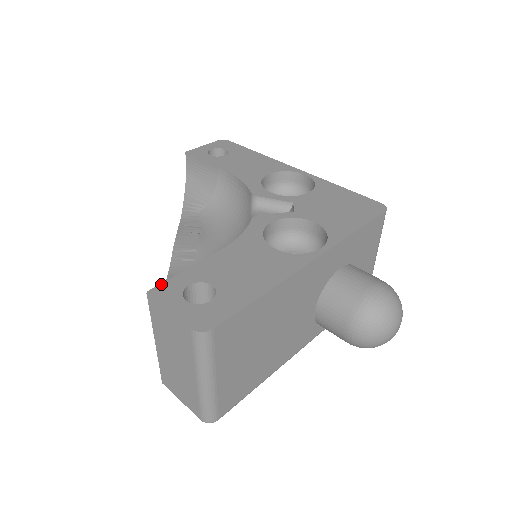
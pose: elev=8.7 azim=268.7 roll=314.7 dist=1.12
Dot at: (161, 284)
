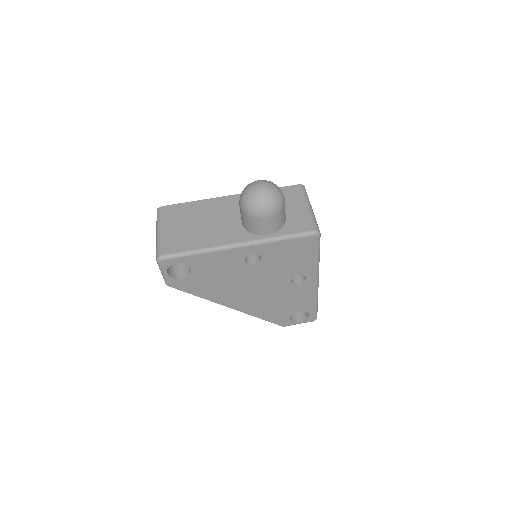
Dot at: occluded
